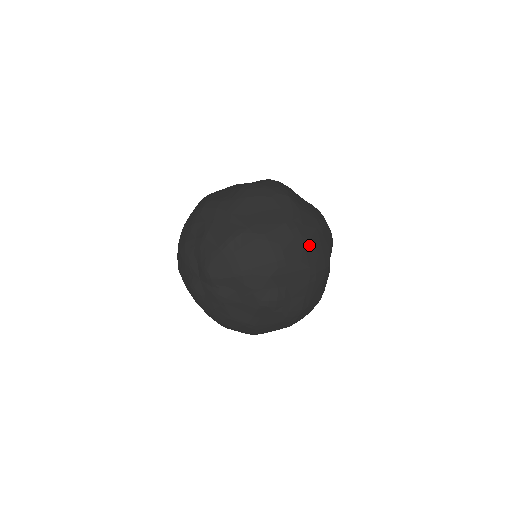
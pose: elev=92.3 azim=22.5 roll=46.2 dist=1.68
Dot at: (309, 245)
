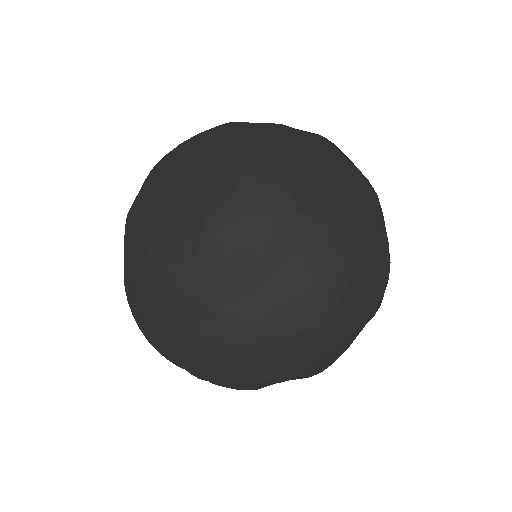
Dot at: (364, 282)
